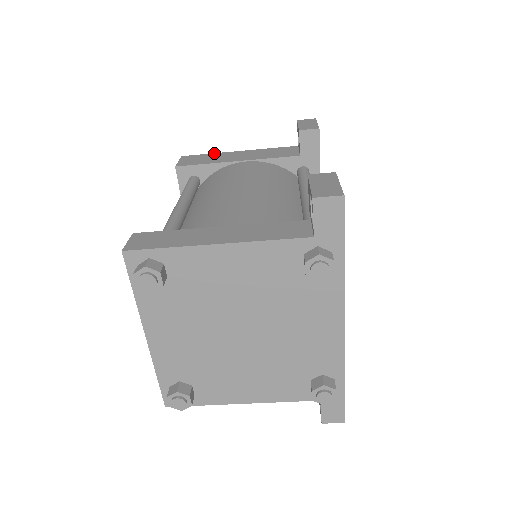
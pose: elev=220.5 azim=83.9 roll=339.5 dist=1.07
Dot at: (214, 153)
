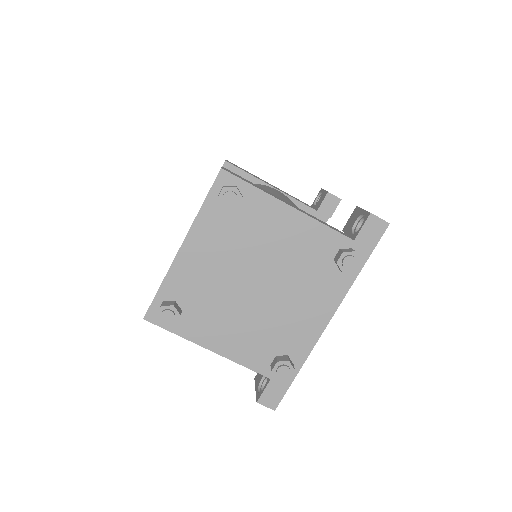
Dot at: occluded
